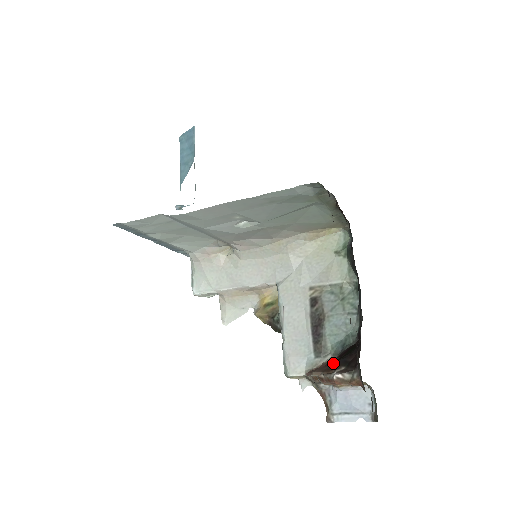
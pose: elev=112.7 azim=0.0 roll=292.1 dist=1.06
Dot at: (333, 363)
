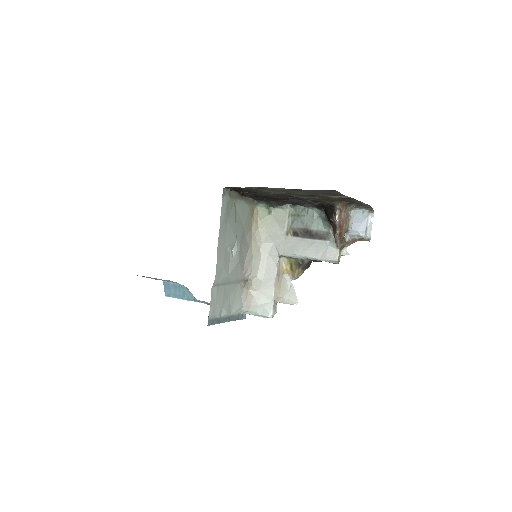
Dot at: (332, 225)
